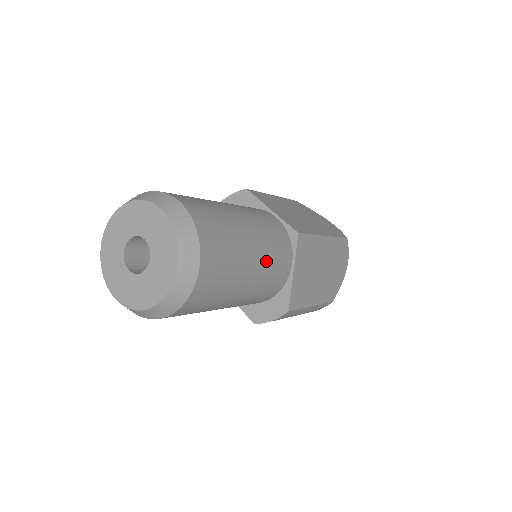
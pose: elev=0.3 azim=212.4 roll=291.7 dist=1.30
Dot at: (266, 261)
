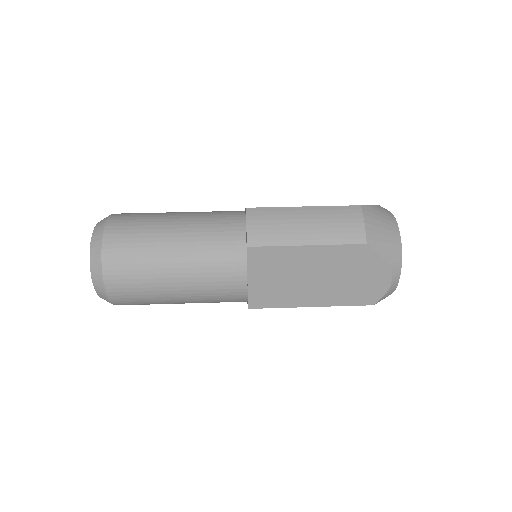
Dot at: occluded
